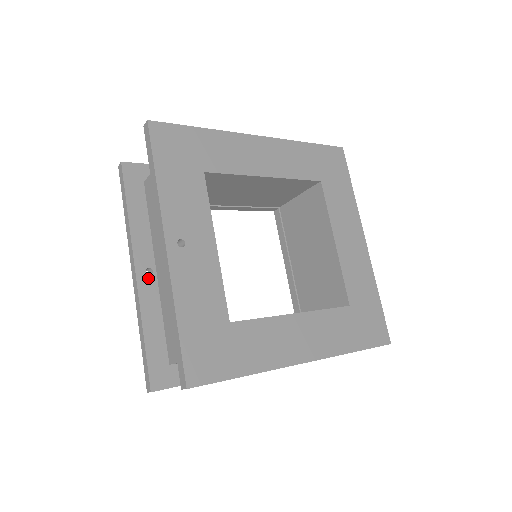
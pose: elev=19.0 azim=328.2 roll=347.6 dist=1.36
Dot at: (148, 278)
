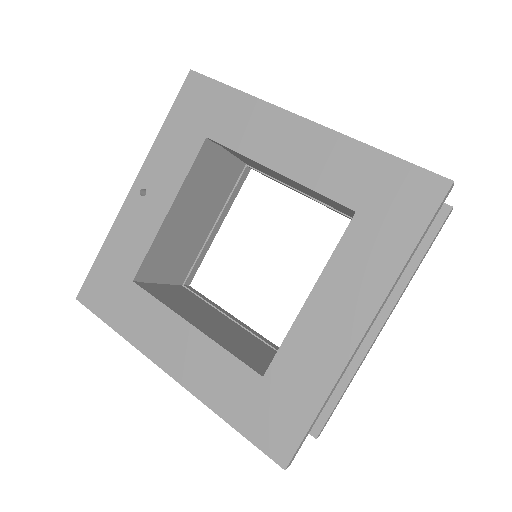
Dot at: occluded
